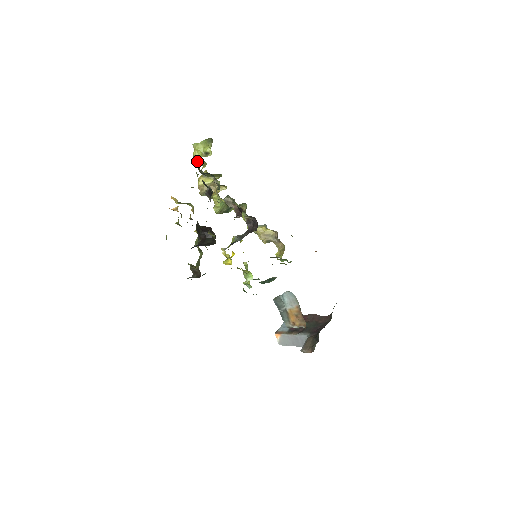
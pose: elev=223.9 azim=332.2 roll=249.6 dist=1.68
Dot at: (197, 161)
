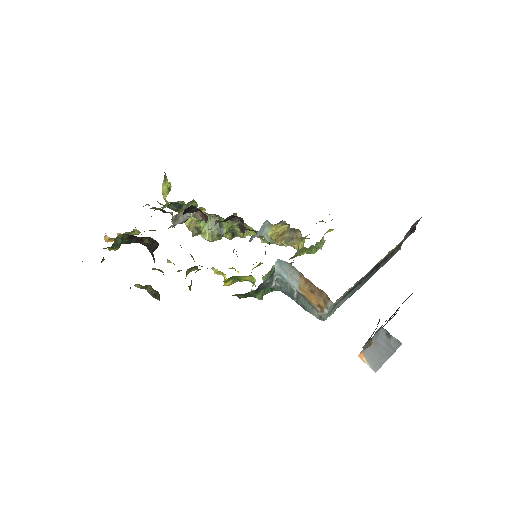
Dot at: occluded
